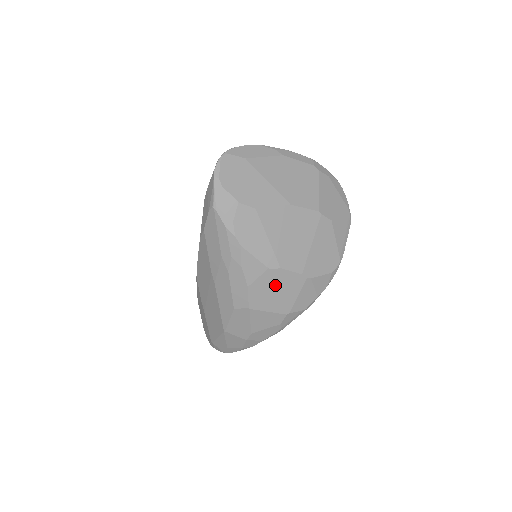
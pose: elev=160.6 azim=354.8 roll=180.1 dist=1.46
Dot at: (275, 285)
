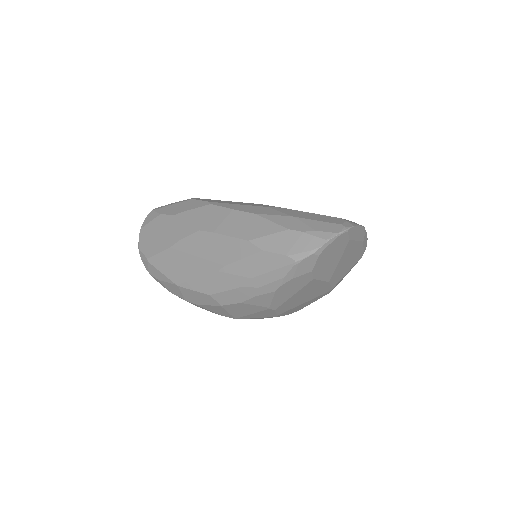
Dot at: (257, 312)
